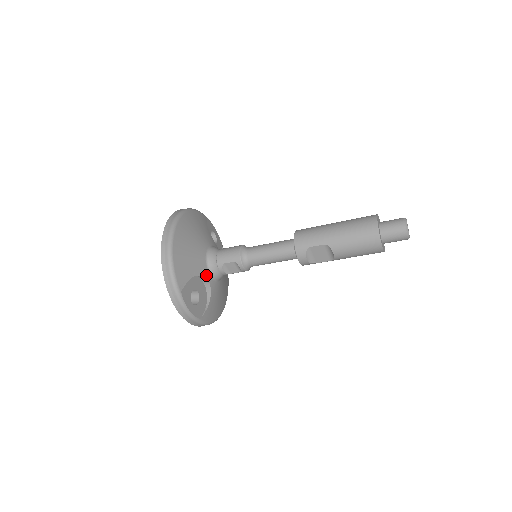
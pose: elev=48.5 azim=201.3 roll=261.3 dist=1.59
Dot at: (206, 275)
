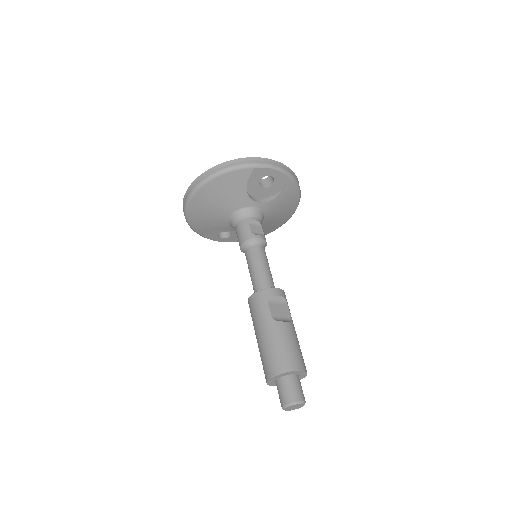
Dot at: (231, 229)
